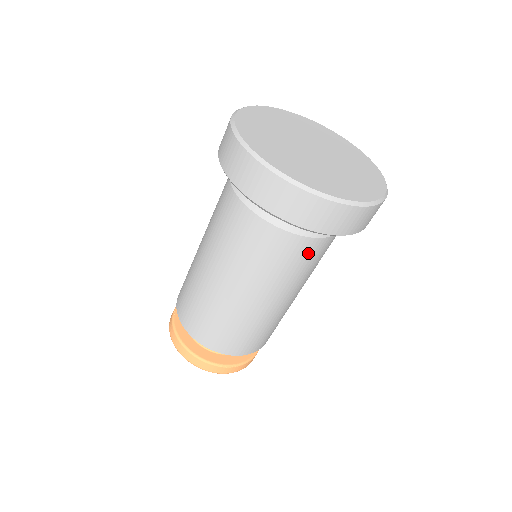
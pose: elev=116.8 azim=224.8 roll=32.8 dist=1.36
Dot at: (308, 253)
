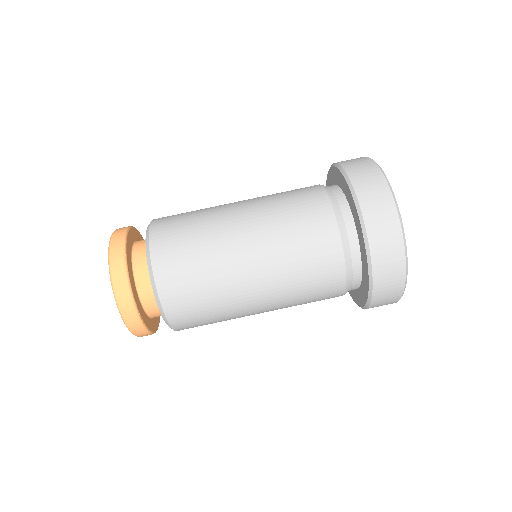
Dot at: (316, 221)
